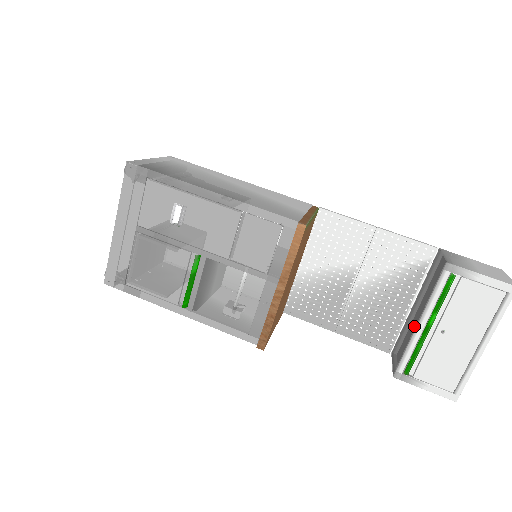
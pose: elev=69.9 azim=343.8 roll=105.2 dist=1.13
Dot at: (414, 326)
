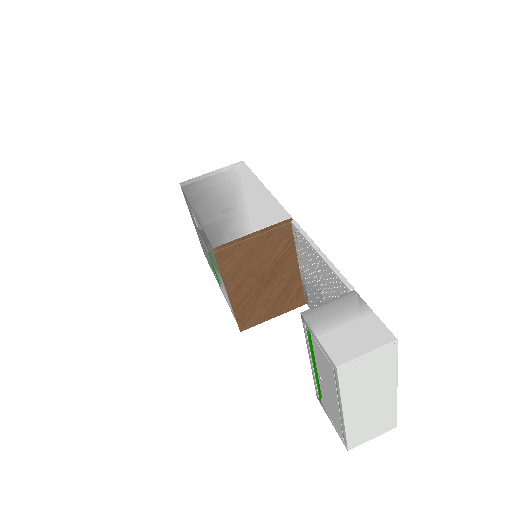
Dot at: occluded
